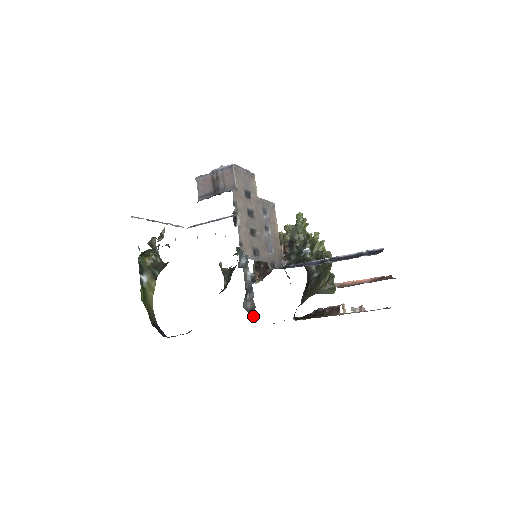
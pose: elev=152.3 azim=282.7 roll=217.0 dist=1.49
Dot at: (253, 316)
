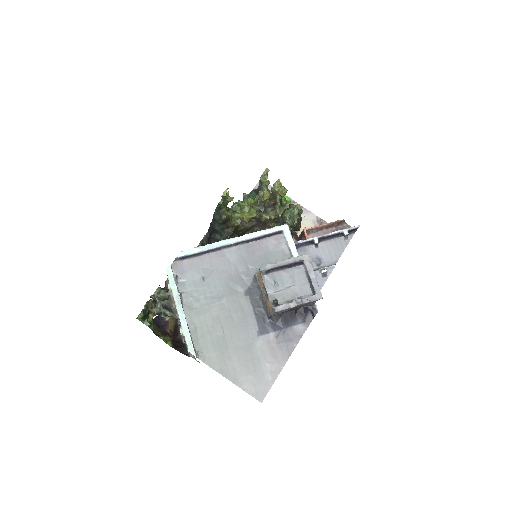
Dot at: occluded
